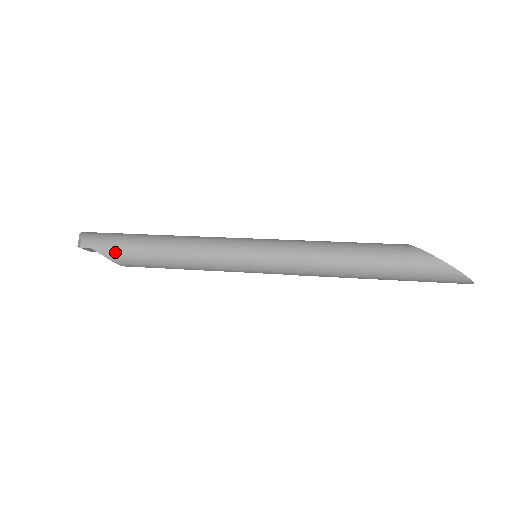
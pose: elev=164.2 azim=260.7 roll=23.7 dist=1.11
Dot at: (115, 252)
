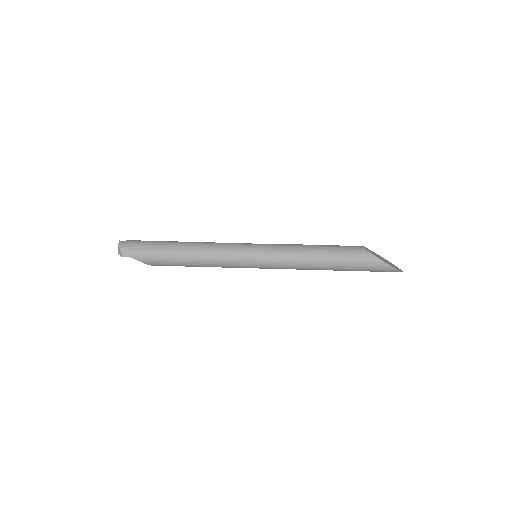
Dot at: (151, 260)
